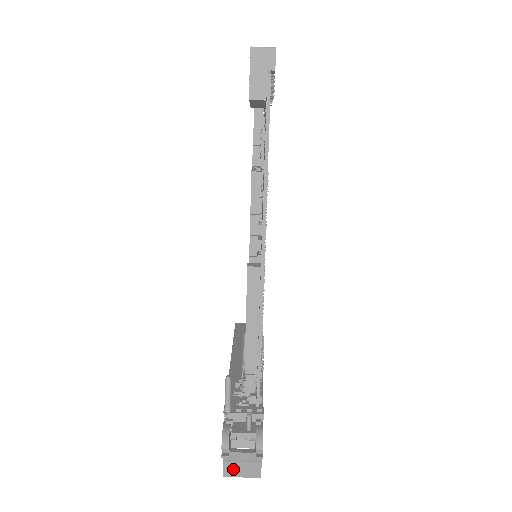
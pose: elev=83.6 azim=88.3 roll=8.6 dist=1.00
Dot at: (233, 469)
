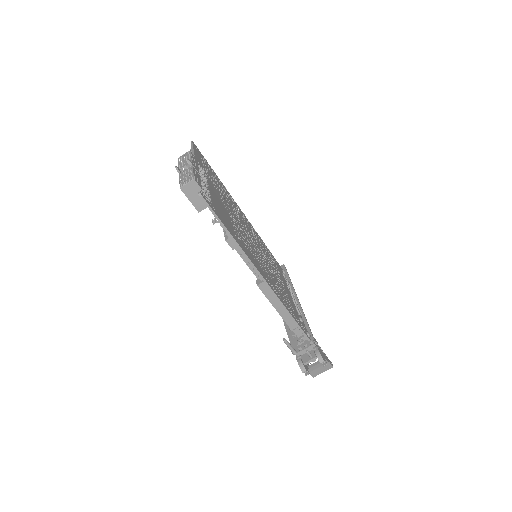
Dot at: (316, 372)
